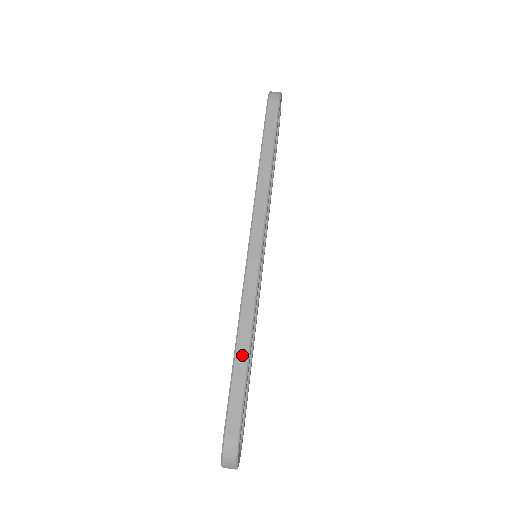
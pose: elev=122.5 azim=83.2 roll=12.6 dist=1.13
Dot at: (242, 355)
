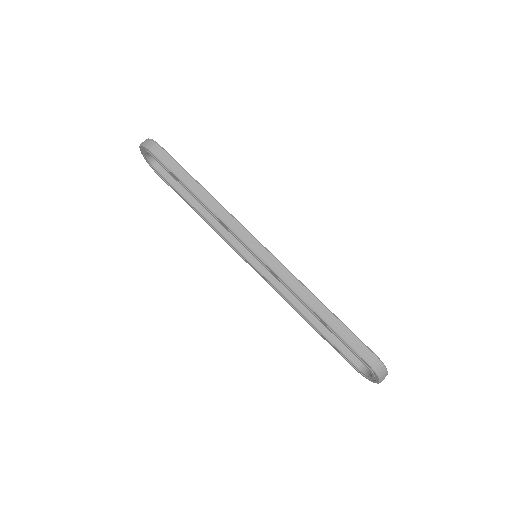
Dot at: (326, 315)
